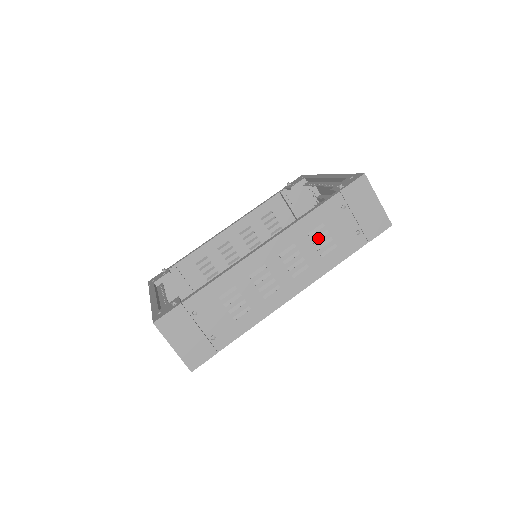
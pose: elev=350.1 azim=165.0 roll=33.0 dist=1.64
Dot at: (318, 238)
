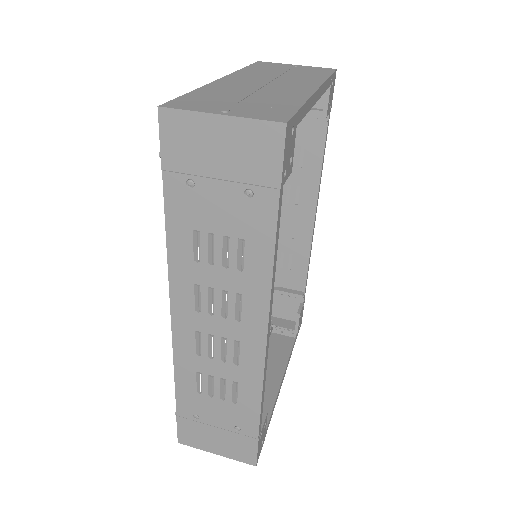
Dot at: (209, 254)
